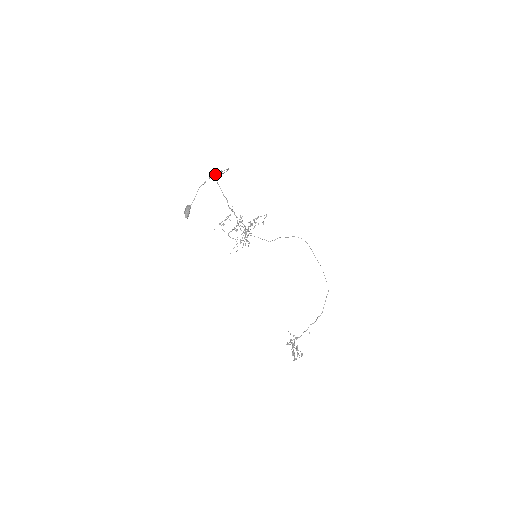
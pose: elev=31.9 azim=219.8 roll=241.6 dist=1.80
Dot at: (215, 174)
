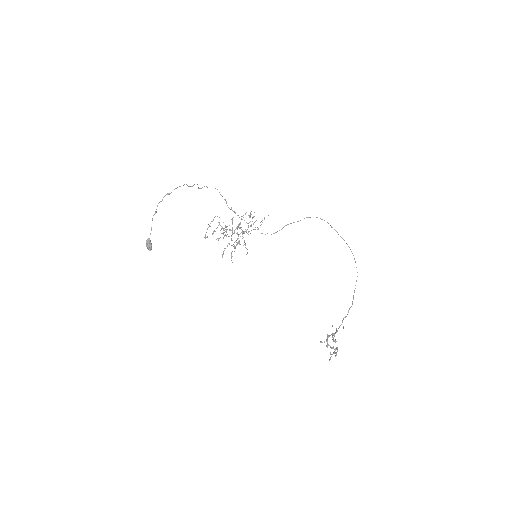
Dot at: (162, 200)
